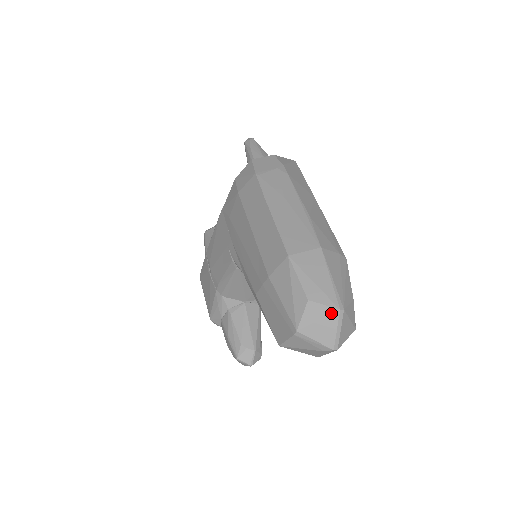
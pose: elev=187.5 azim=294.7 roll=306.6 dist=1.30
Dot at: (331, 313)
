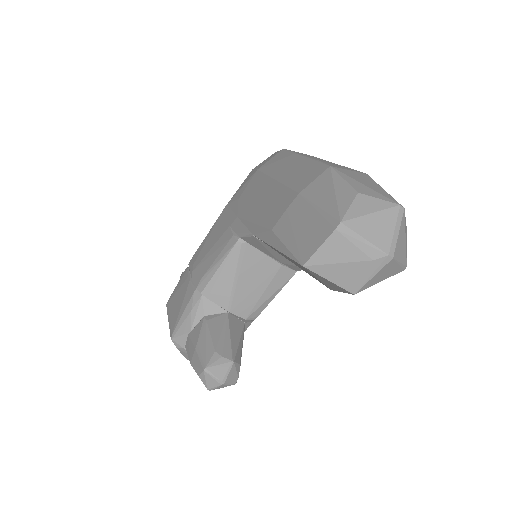
Dot at: (388, 207)
